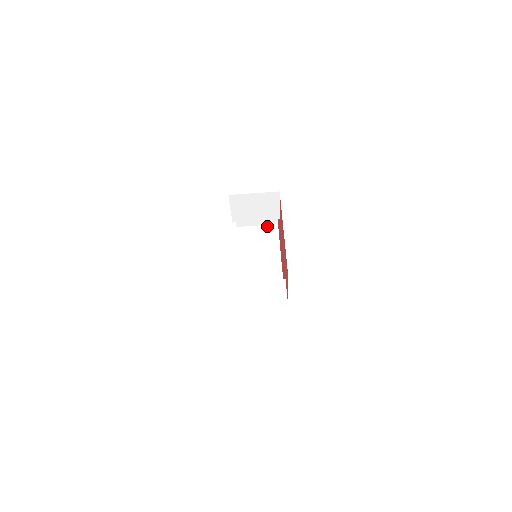
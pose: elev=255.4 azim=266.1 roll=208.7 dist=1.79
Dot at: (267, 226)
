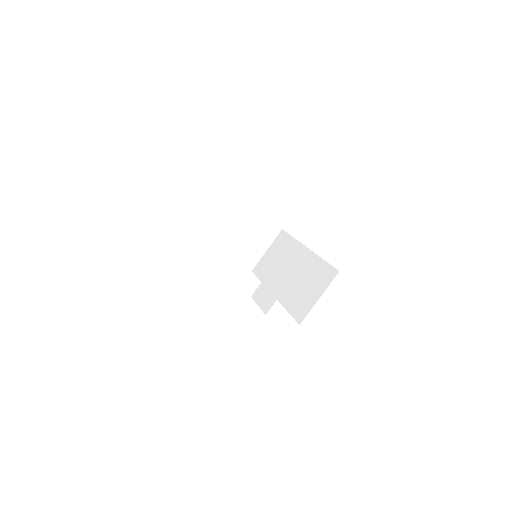
Dot at: (275, 241)
